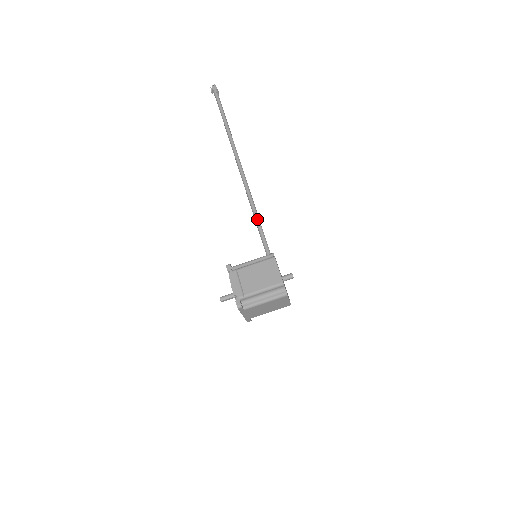
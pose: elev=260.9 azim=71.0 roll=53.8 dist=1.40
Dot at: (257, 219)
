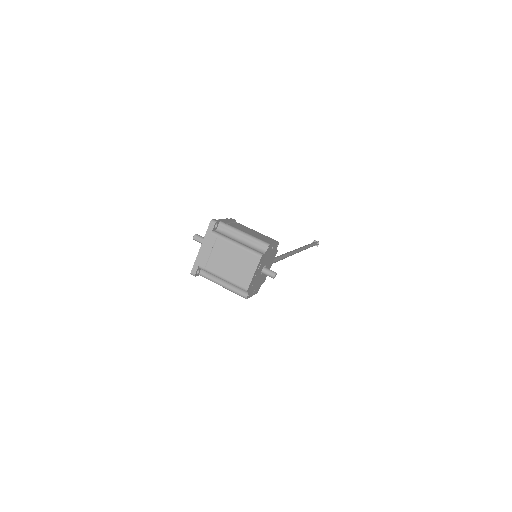
Dot at: (281, 255)
